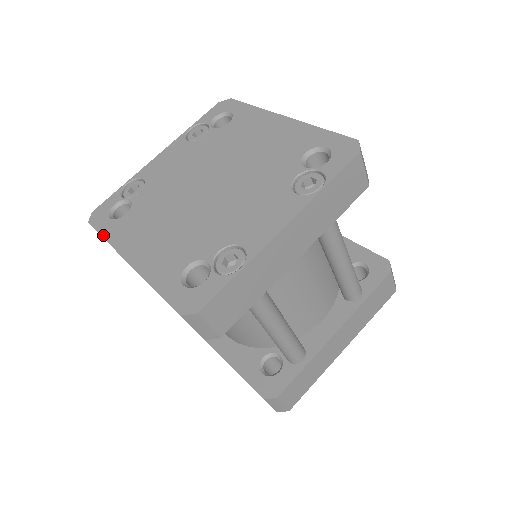
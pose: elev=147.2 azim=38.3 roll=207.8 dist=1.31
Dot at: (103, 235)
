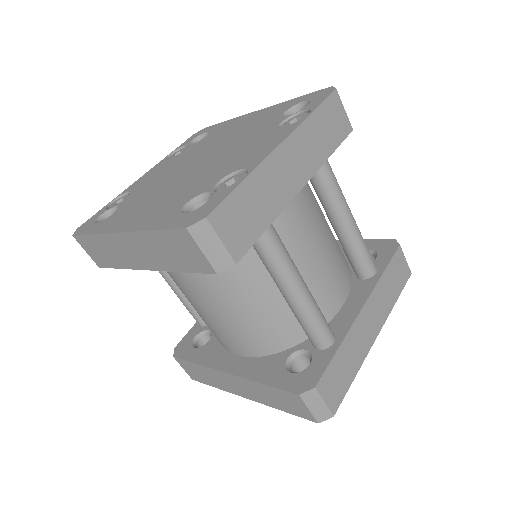
Dot at: (90, 233)
